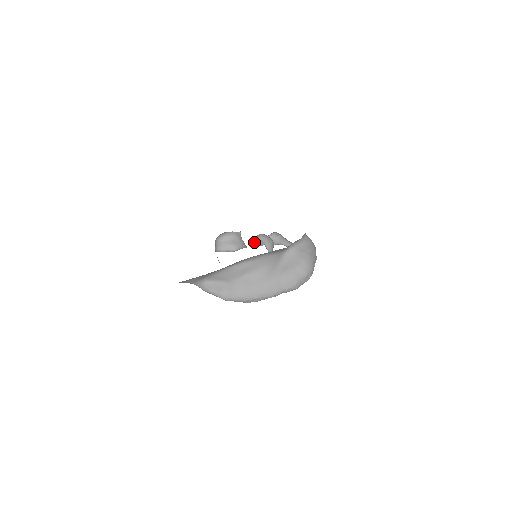
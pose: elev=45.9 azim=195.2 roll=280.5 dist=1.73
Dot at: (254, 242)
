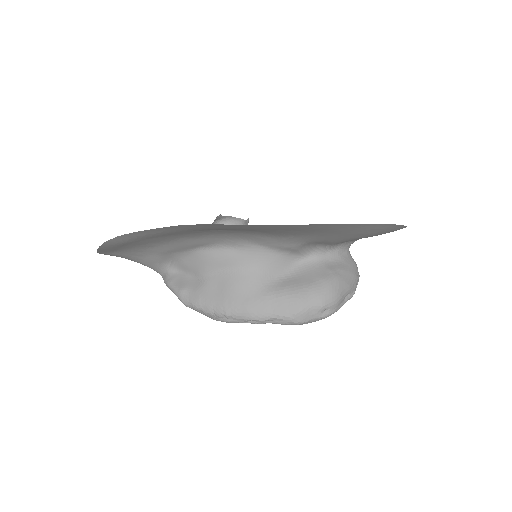
Dot at: occluded
